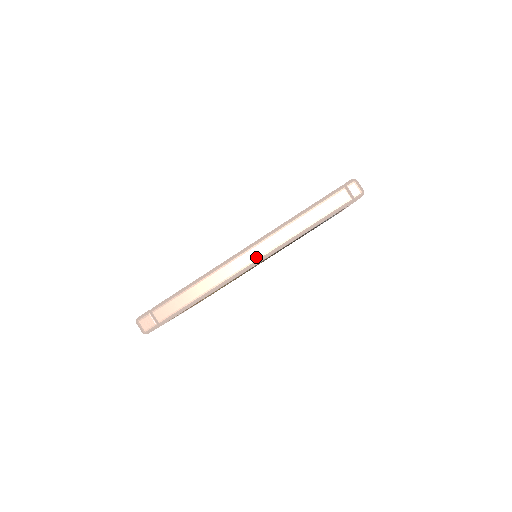
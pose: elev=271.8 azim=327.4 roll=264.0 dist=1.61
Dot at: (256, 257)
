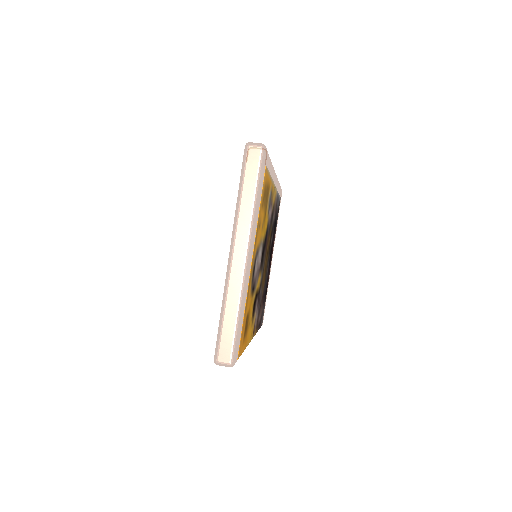
Dot at: occluded
